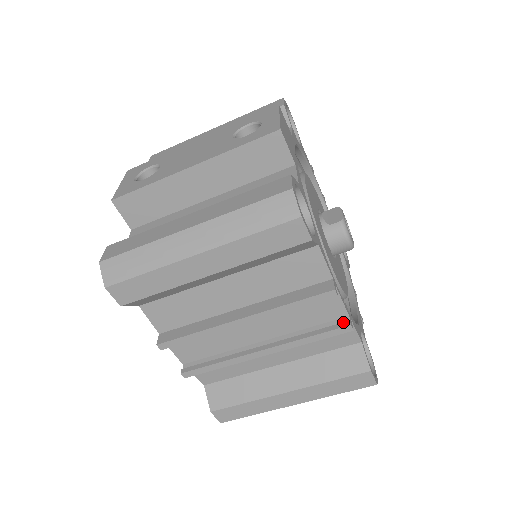
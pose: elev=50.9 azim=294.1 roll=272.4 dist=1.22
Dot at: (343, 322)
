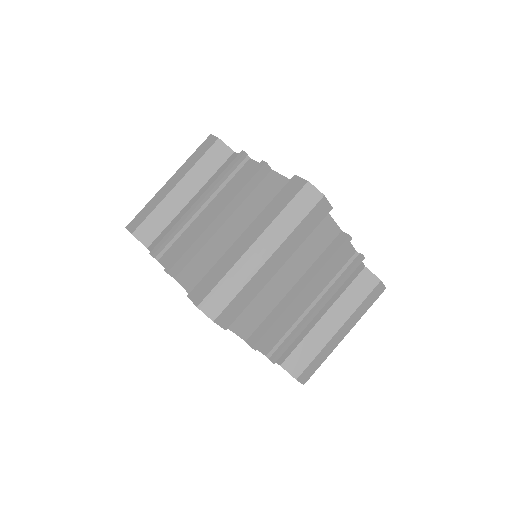
Dot at: occluded
